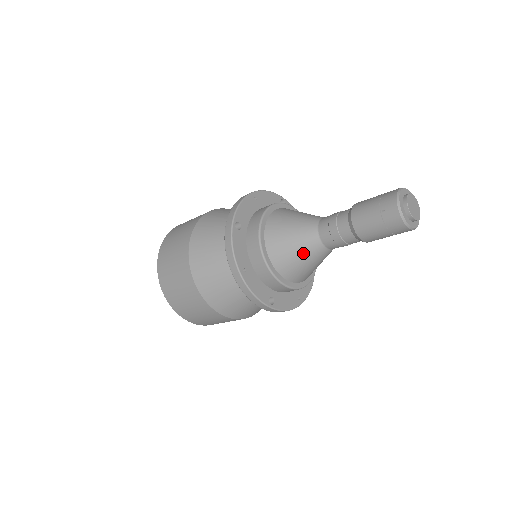
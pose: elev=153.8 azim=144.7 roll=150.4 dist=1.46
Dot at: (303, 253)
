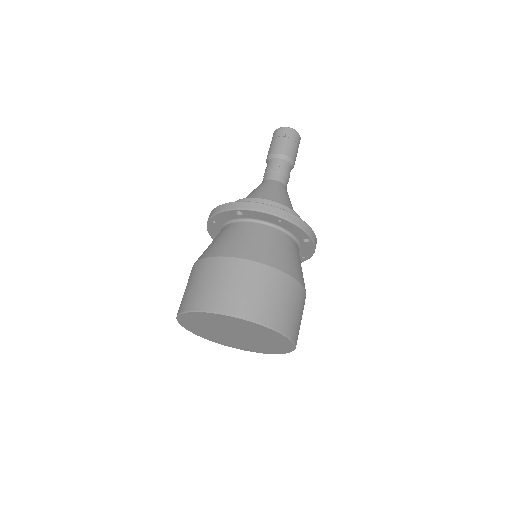
Dot at: (283, 193)
